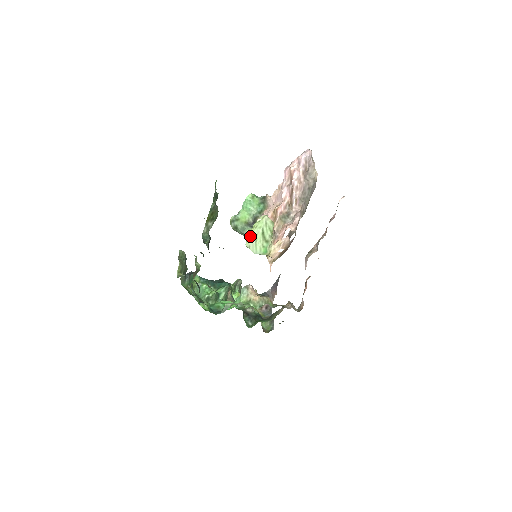
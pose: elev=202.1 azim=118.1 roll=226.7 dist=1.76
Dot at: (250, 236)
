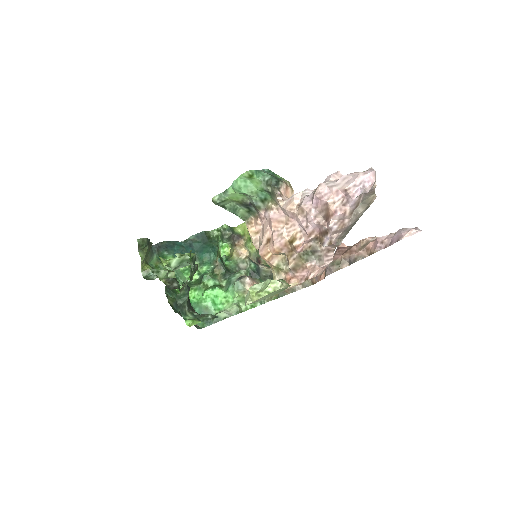
Dot at: (253, 301)
